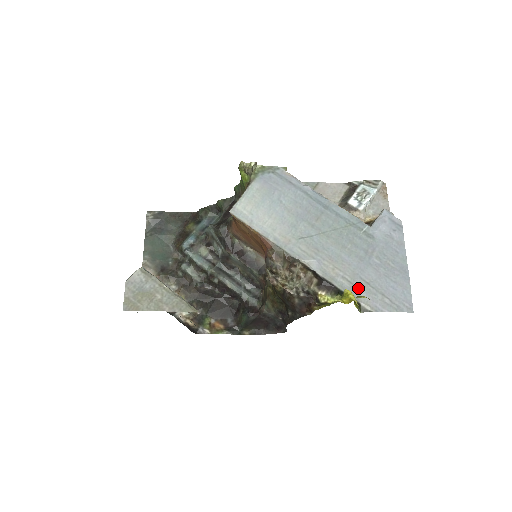
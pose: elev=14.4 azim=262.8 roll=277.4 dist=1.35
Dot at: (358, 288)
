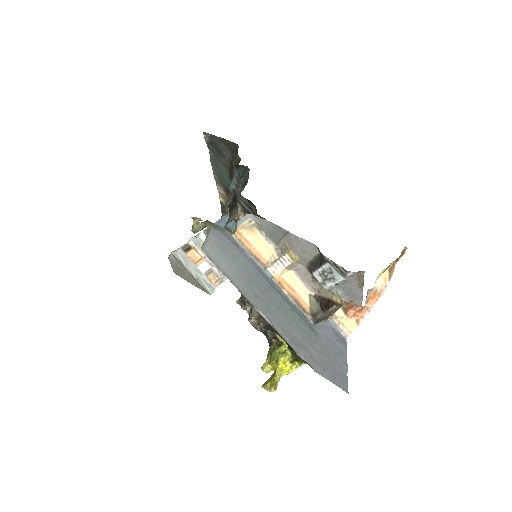
Dot at: (303, 353)
